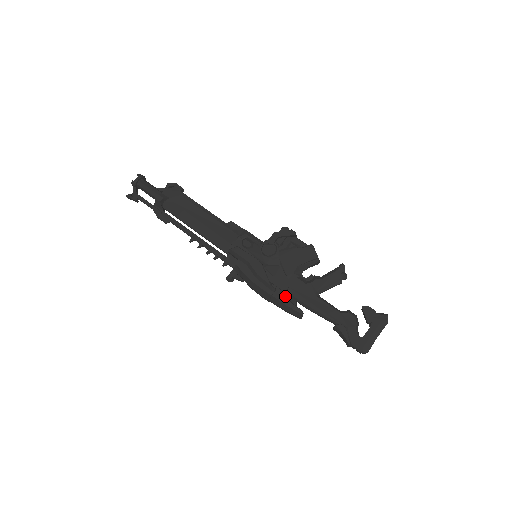
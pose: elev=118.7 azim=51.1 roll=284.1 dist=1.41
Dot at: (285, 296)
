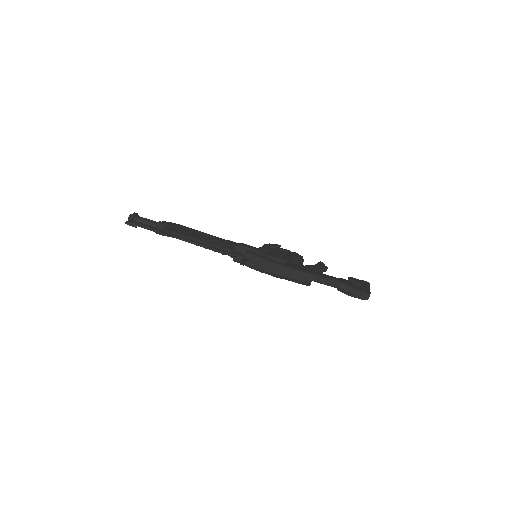
Dot at: occluded
